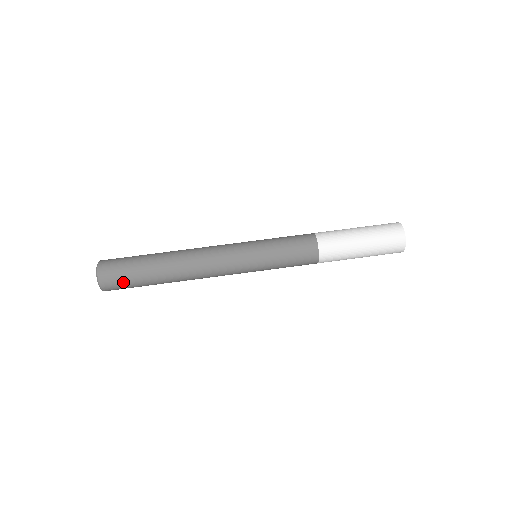
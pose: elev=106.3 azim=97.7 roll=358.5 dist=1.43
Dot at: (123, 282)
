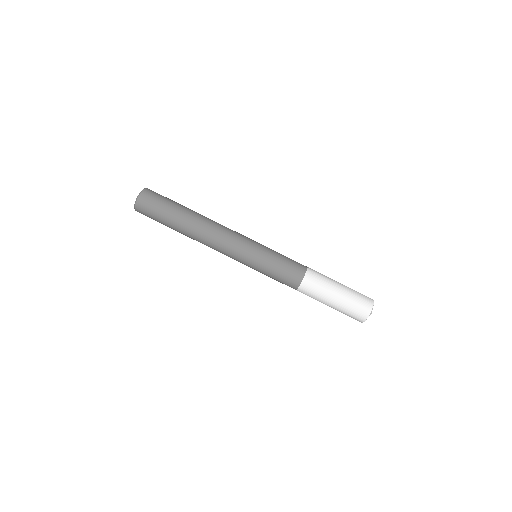
Dot at: (152, 215)
